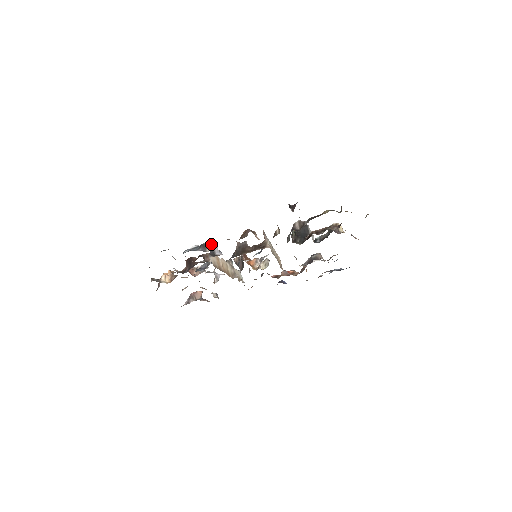
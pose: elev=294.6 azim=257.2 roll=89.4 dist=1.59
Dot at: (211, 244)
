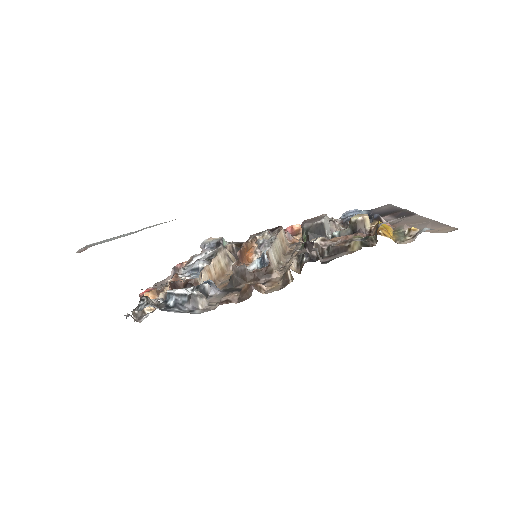
Dot at: (201, 285)
